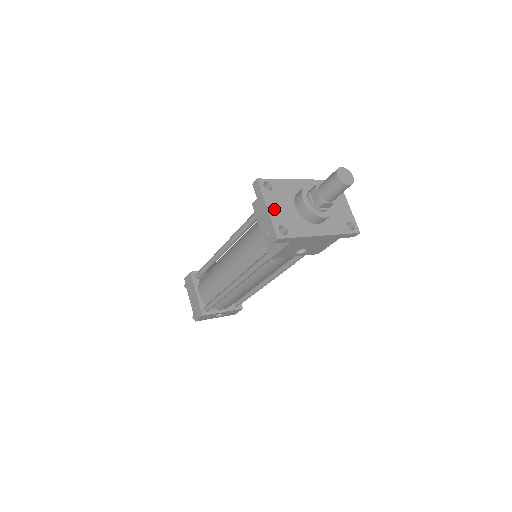
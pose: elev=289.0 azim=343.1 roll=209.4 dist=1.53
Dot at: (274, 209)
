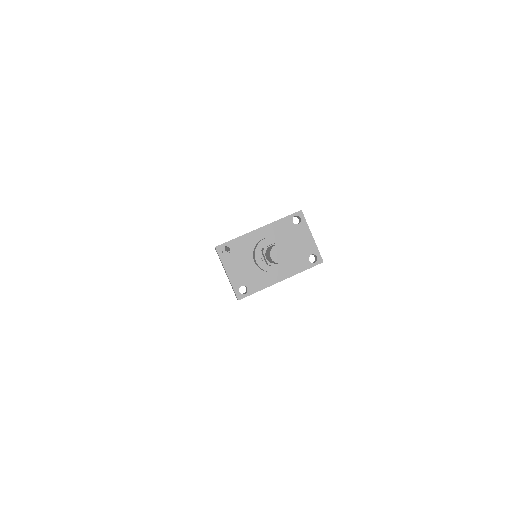
Dot at: (233, 272)
